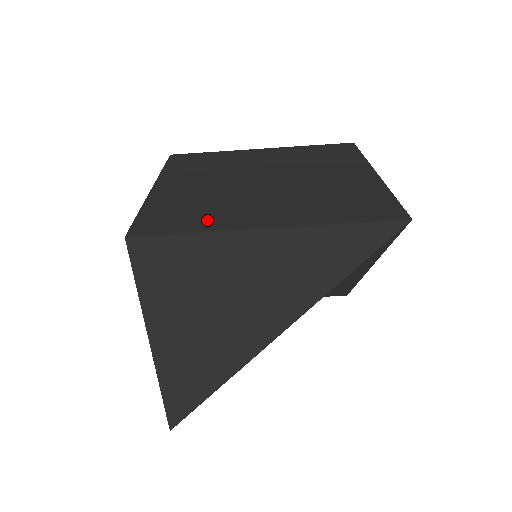
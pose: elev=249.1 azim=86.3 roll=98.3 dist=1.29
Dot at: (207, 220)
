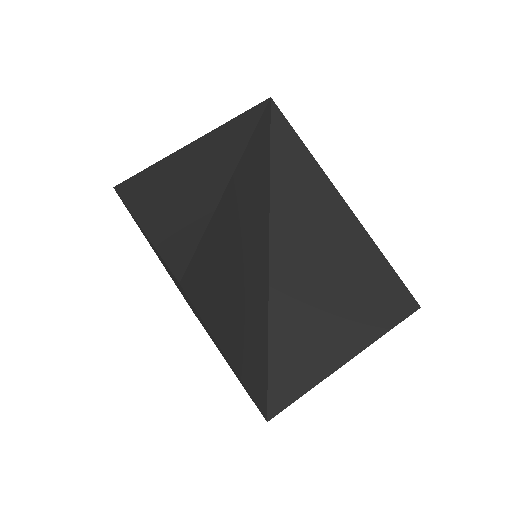
Dot at: occluded
